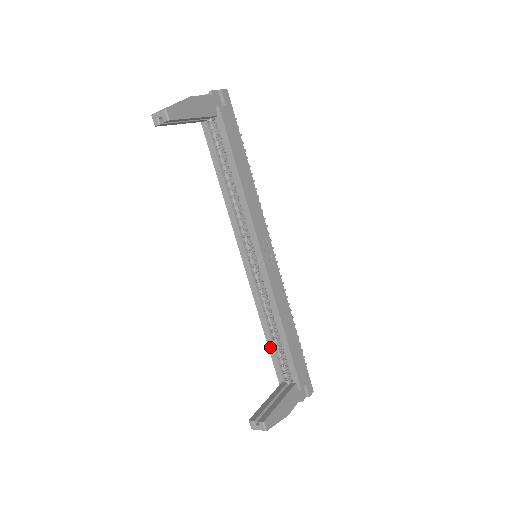
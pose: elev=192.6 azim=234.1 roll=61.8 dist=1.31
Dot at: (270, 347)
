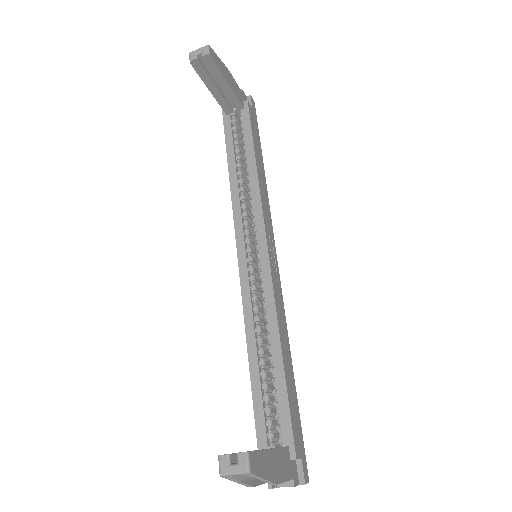
Dot at: (254, 384)
